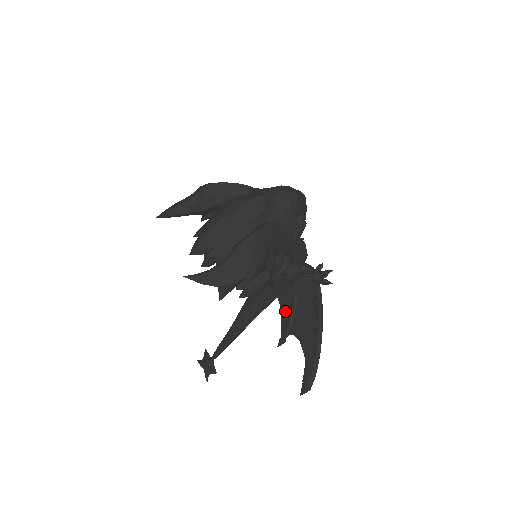
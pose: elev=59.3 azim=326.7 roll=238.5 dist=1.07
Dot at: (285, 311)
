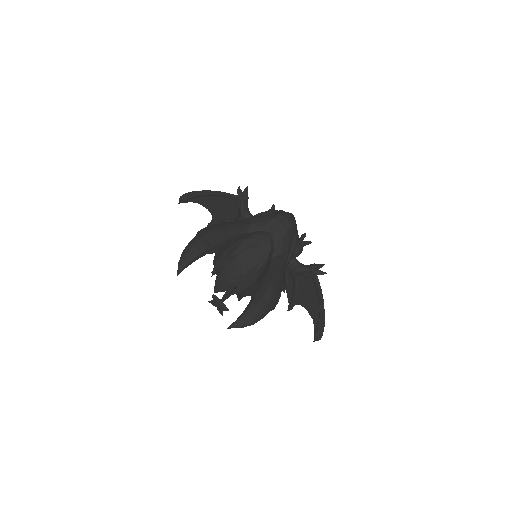
Dot at: (289, 288)
